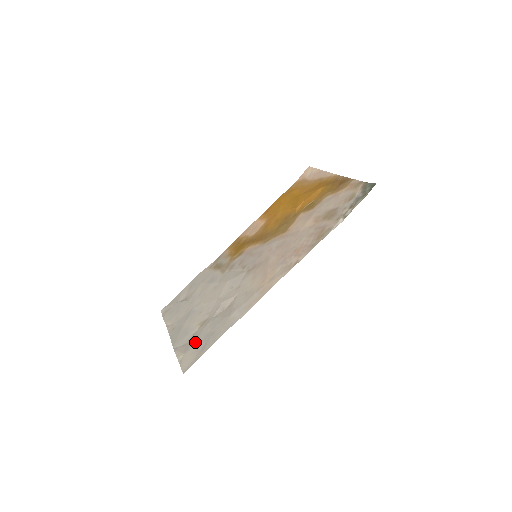
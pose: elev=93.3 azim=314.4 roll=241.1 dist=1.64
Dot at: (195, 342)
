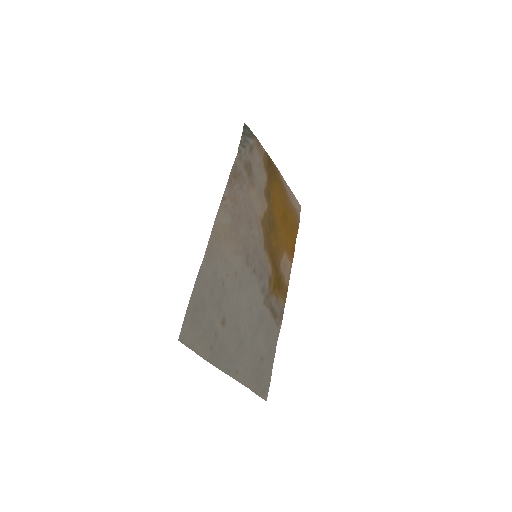
Dot at: (204, 327)
